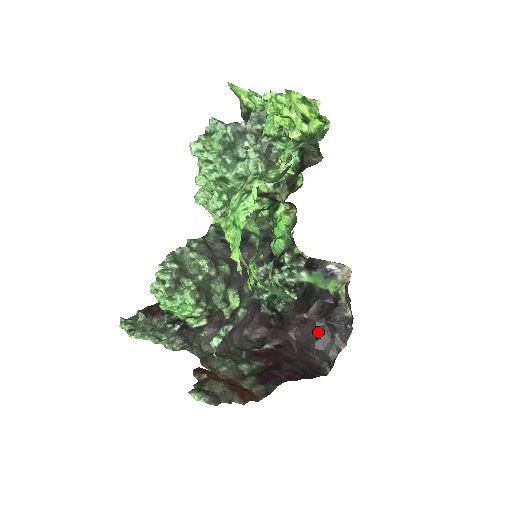
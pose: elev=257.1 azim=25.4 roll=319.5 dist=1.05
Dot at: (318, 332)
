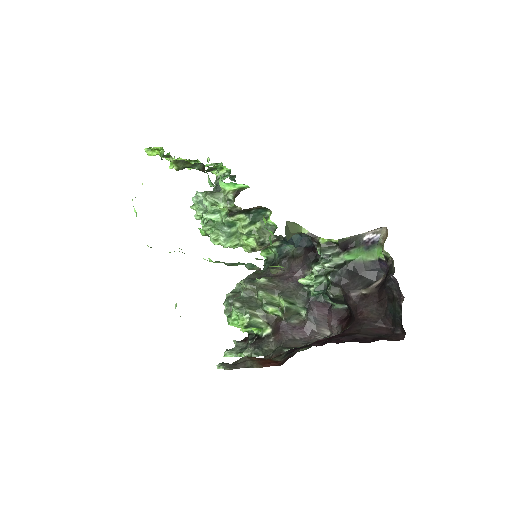
Dot at: (381, 301)
